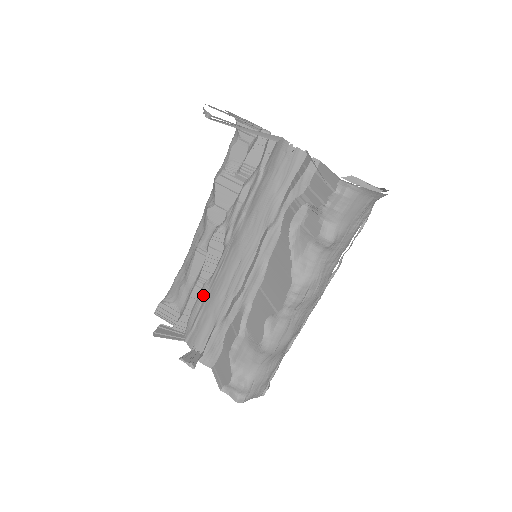
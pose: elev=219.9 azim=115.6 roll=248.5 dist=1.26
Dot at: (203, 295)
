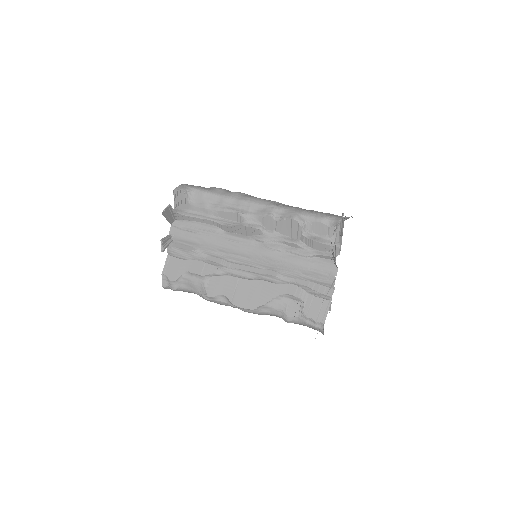
Dot at: (211, 230)
